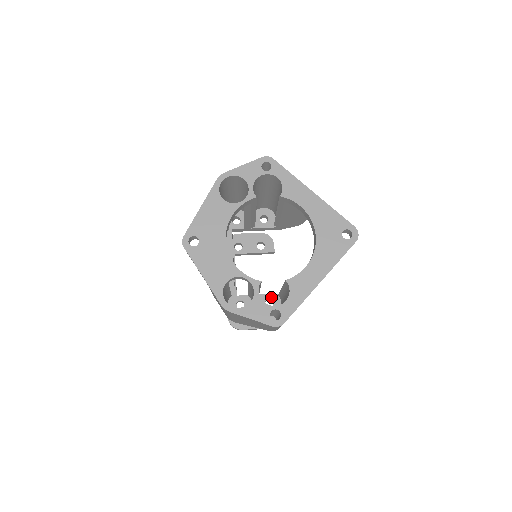
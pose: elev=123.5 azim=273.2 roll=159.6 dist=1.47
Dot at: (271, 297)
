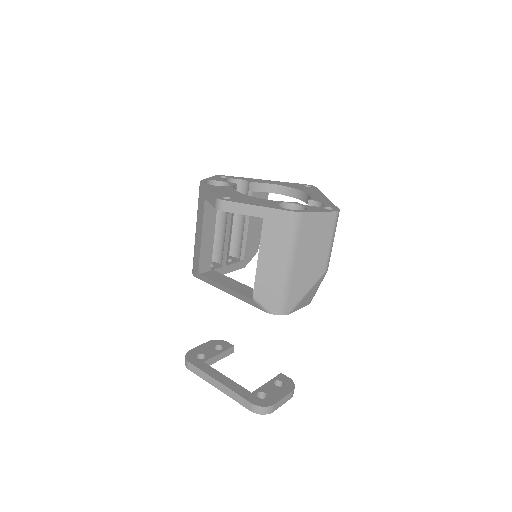
Dot at: occluded
